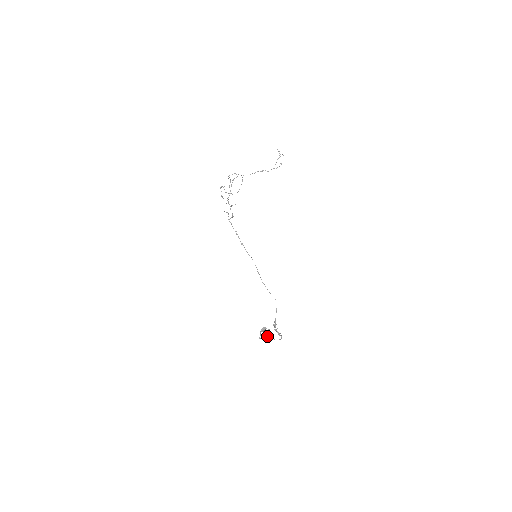
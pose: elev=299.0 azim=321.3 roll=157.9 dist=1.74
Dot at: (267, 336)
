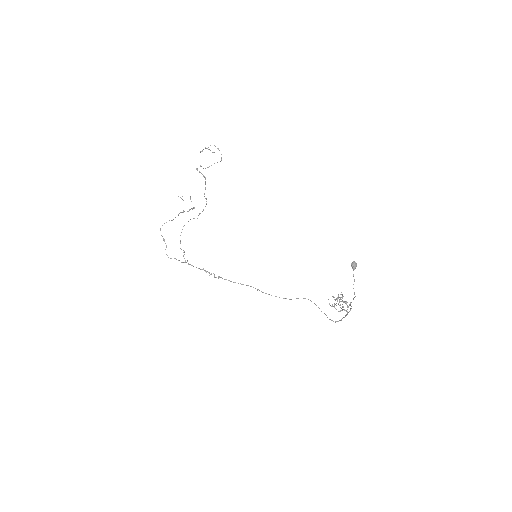
Dot at: occluded
